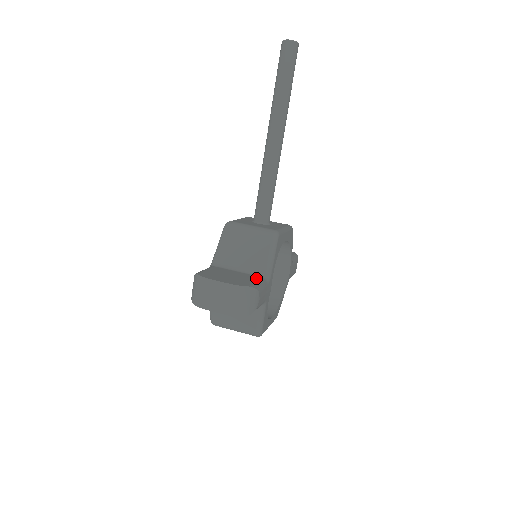
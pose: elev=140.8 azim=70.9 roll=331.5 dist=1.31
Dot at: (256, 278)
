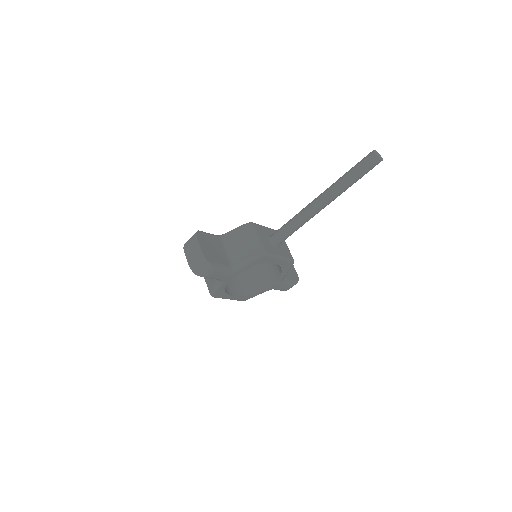
Dot at: (225, 263)
